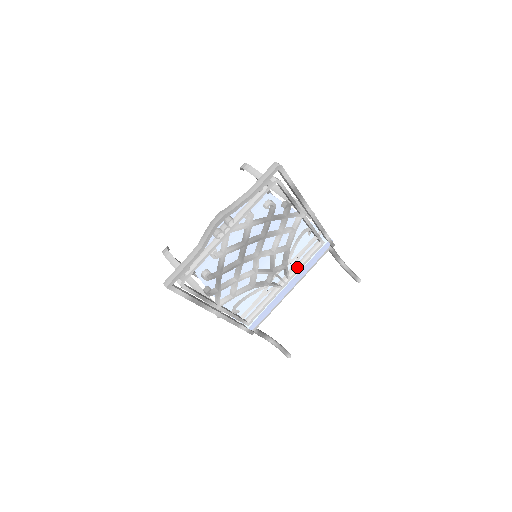
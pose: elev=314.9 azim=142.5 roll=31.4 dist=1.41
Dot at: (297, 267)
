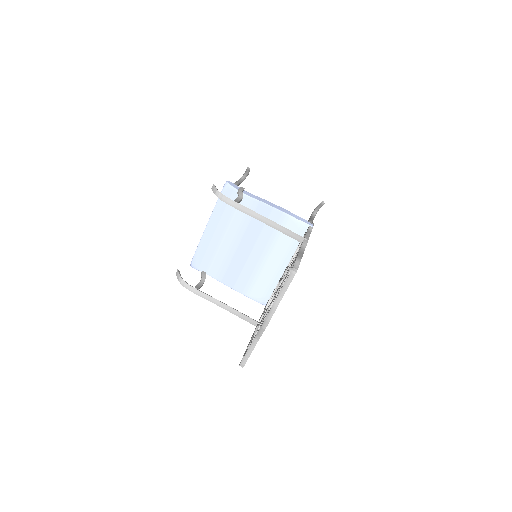
Dot at: occluded
